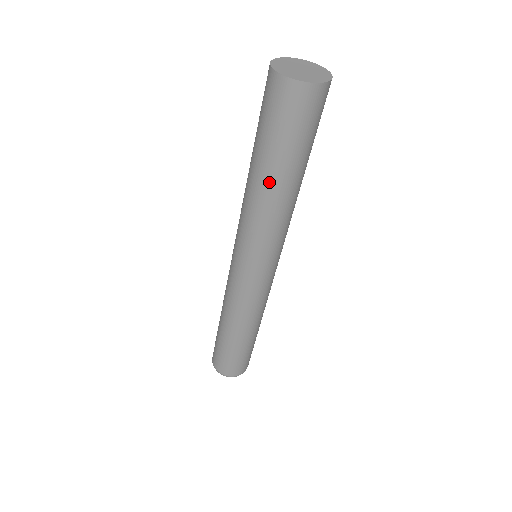
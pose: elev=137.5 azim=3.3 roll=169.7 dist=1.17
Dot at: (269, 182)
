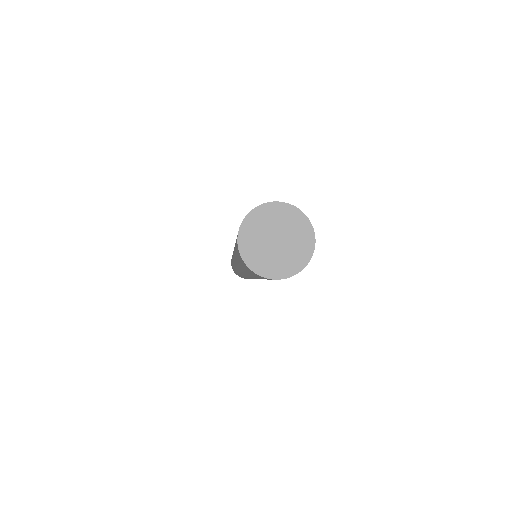
Dot at: occluded
